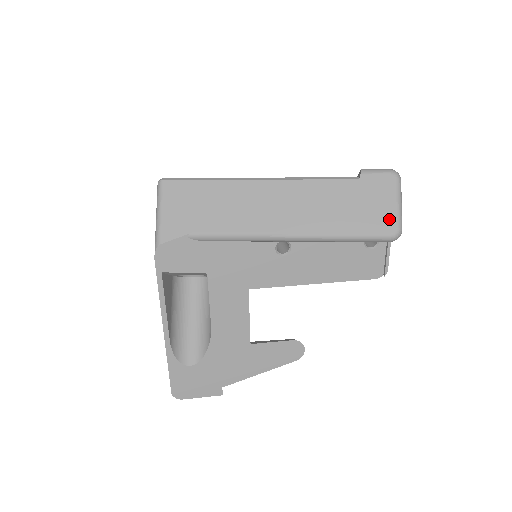
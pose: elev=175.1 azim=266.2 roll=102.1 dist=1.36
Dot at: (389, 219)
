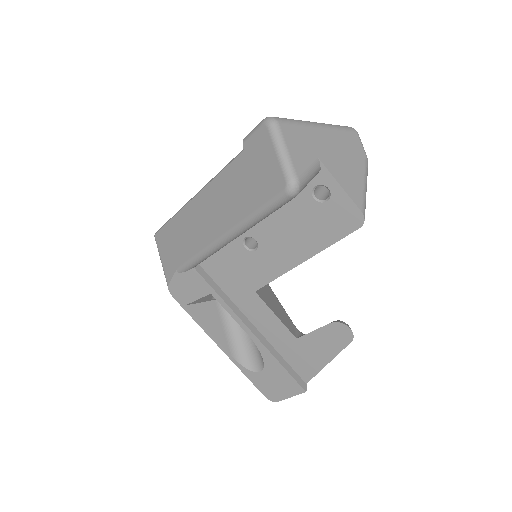
Dot at: (277, 176)
